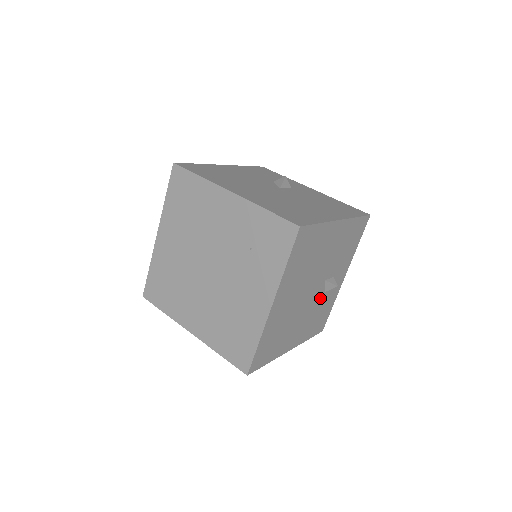
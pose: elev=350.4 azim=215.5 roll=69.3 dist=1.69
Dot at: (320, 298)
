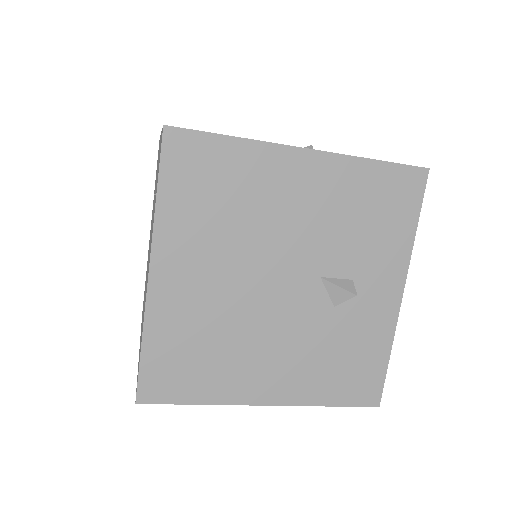
Dot at: (325, 316)
